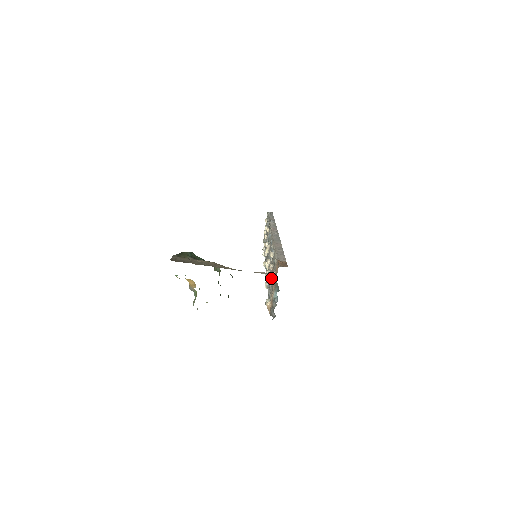
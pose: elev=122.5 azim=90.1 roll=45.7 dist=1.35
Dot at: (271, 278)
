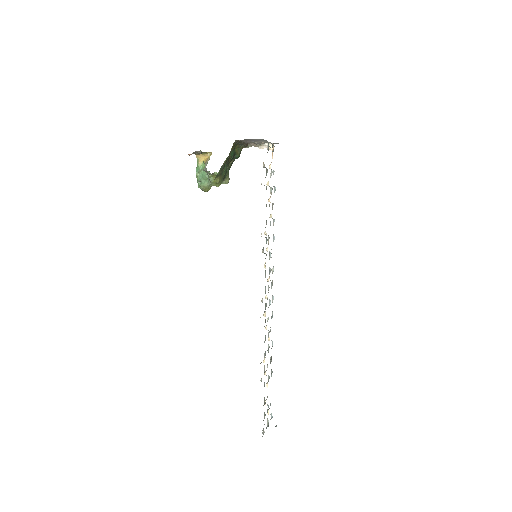
Dot at: occluded
